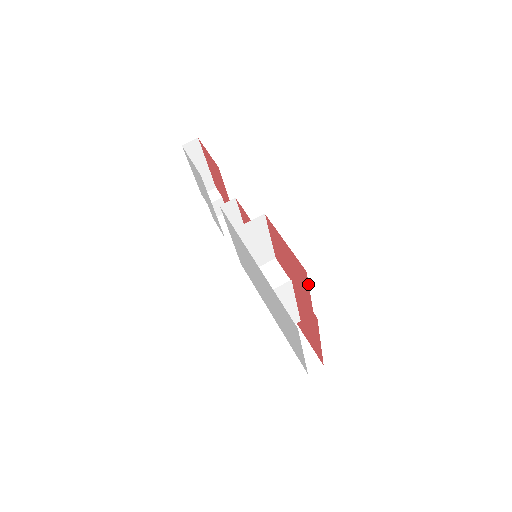
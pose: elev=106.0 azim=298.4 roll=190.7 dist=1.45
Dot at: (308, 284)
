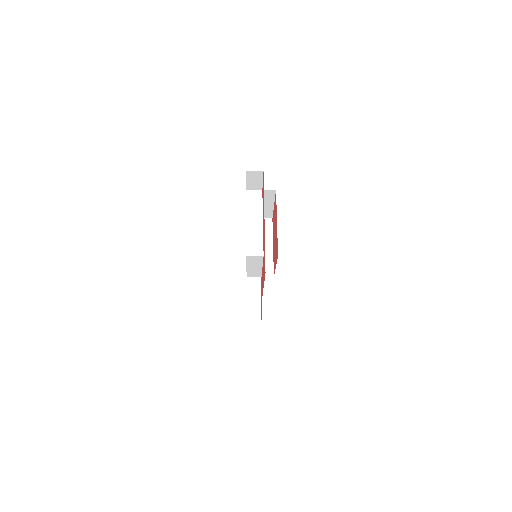
Dot at: (276, 208)
